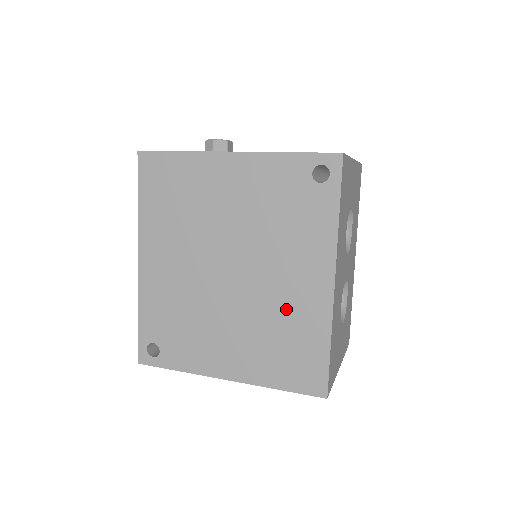
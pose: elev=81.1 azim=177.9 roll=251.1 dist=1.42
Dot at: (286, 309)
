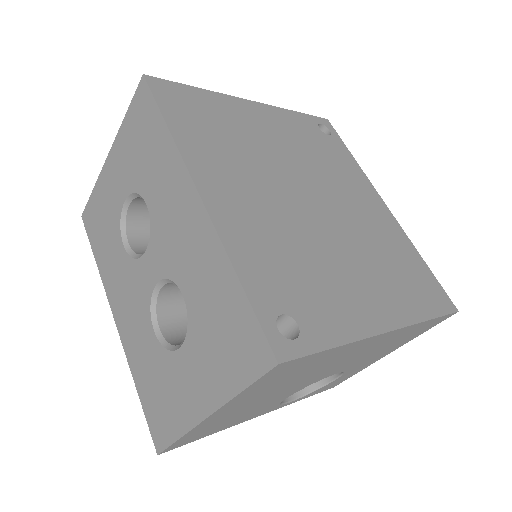
Dot at: (376, 232)
